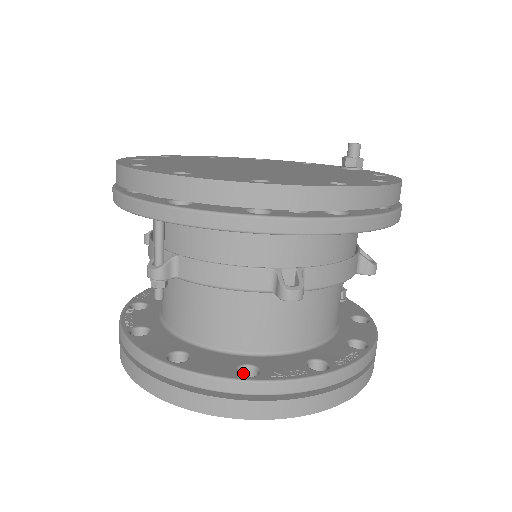
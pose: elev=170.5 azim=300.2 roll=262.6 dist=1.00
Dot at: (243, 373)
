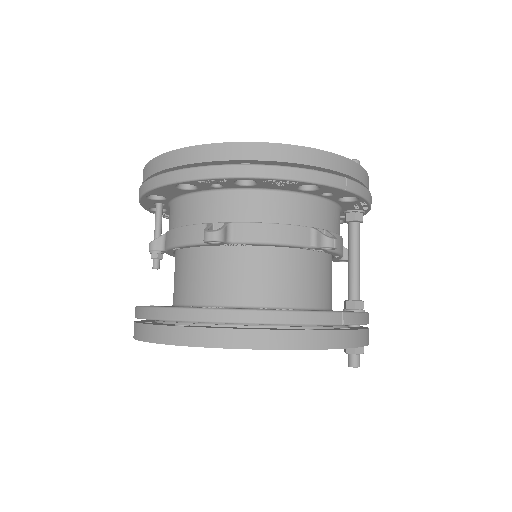
Dot at: occluded
